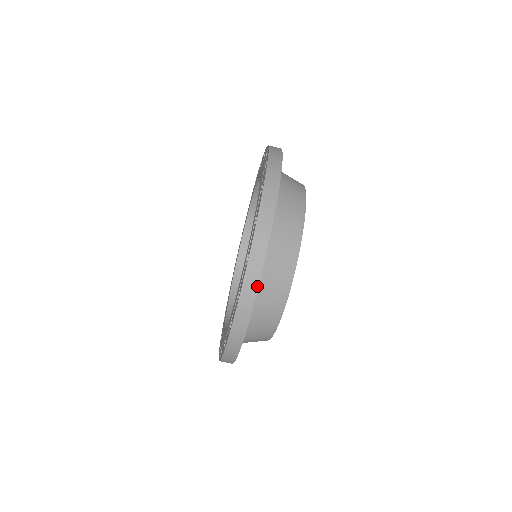
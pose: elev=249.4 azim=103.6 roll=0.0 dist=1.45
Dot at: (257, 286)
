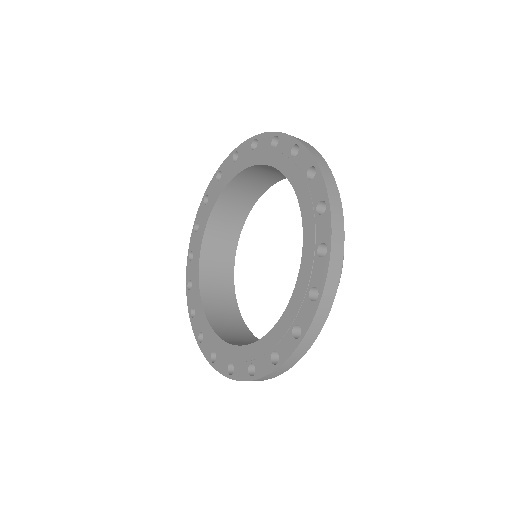
Dot at: (301, 357)
